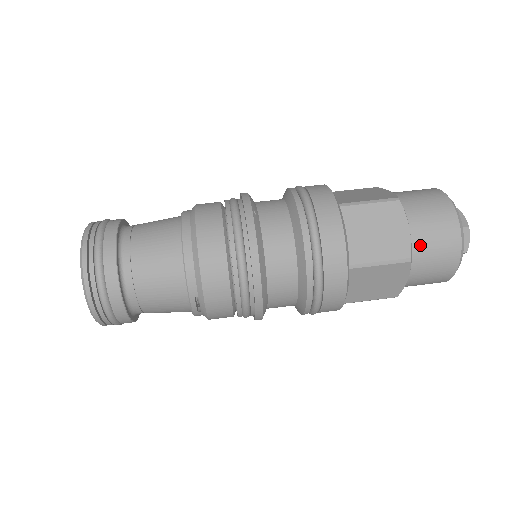
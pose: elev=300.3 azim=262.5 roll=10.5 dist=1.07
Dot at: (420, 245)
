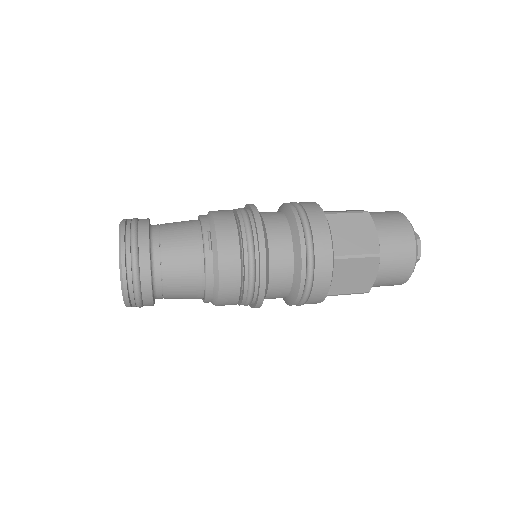
Dot at: (373, 214)
